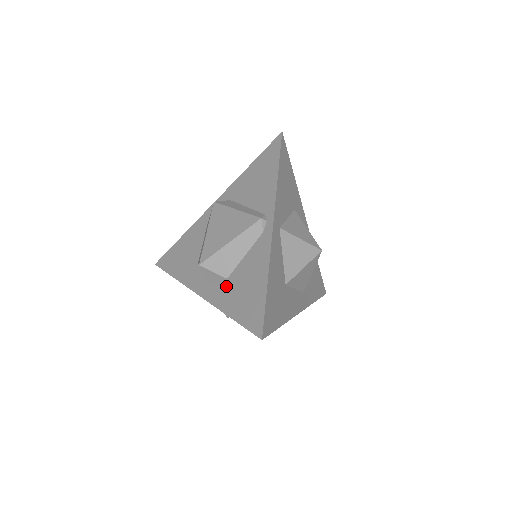
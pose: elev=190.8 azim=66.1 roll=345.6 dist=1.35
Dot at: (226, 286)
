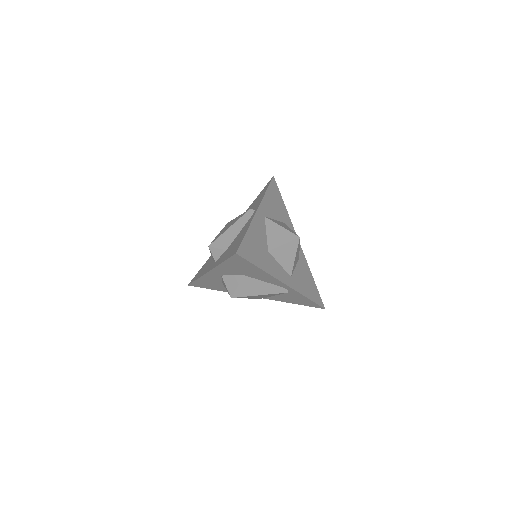
Dot at: (224, 253)
